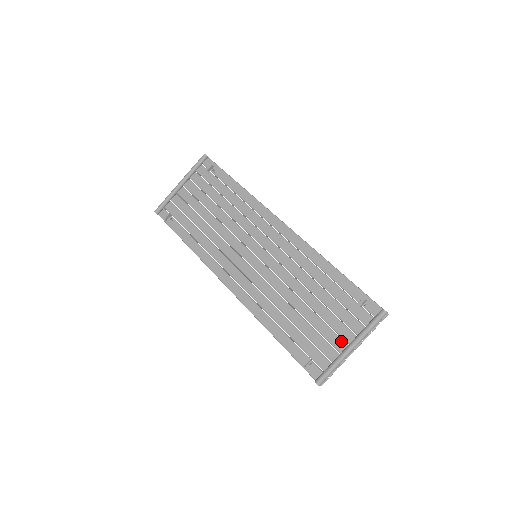
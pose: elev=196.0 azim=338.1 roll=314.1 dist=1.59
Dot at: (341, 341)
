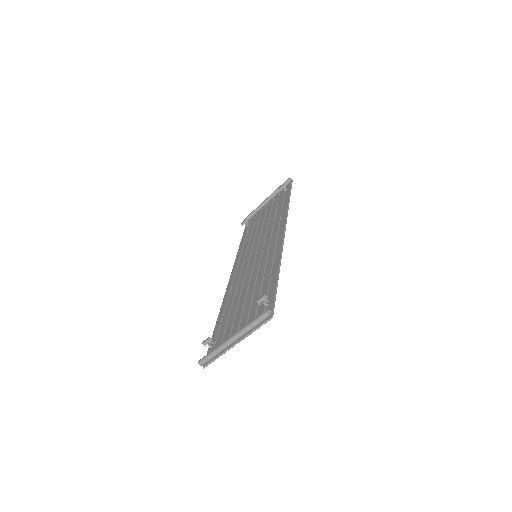
Dot at: occluded
